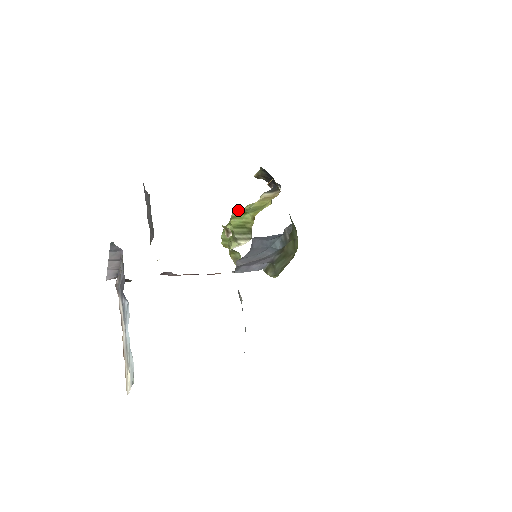
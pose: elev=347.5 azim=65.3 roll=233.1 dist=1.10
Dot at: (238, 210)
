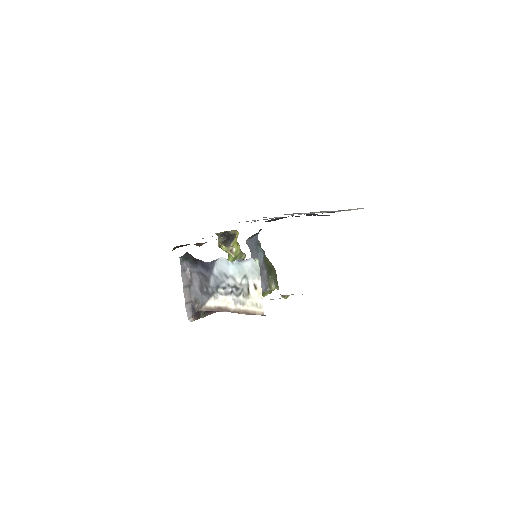
Dot at: occluded
